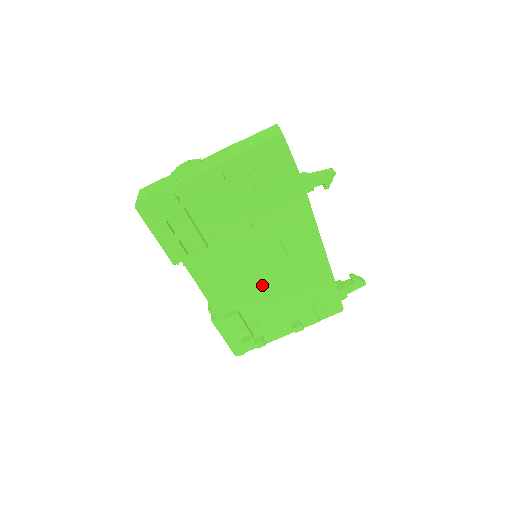
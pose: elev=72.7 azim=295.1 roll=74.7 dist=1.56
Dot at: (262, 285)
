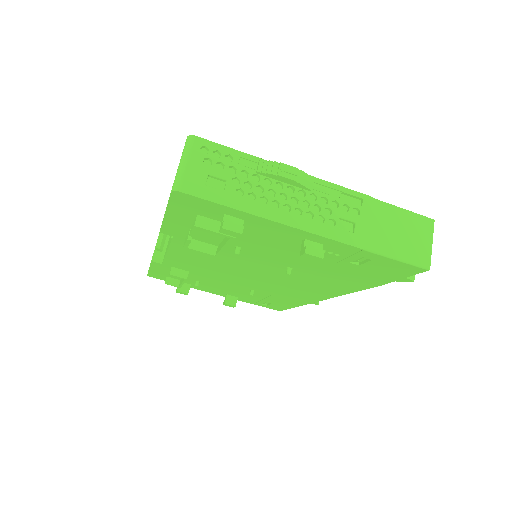
Dot at: (235, 279)
